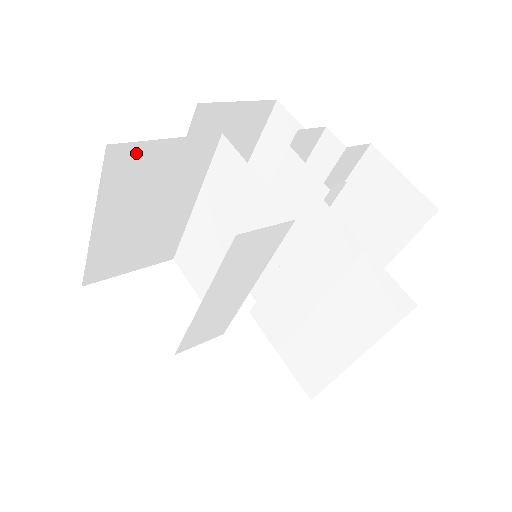
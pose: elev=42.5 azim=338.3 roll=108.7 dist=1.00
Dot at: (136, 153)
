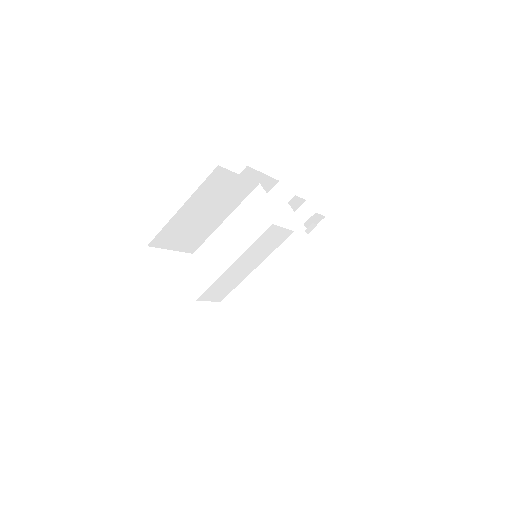
Dot at: (224, 176)
